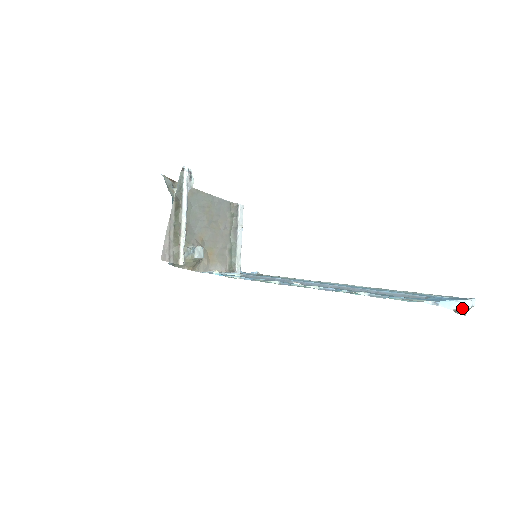
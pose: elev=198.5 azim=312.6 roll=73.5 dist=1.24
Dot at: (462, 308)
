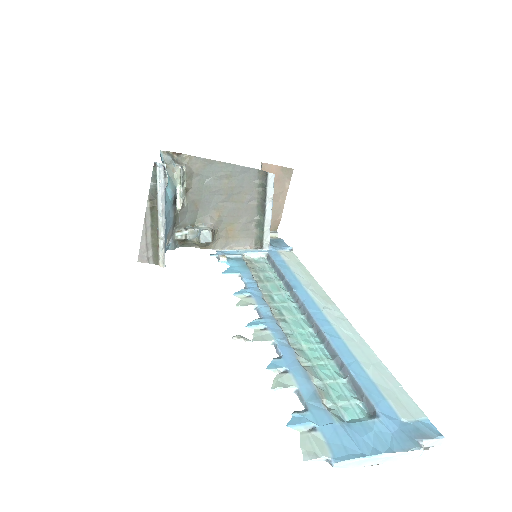
Dot at: (394, 460)
